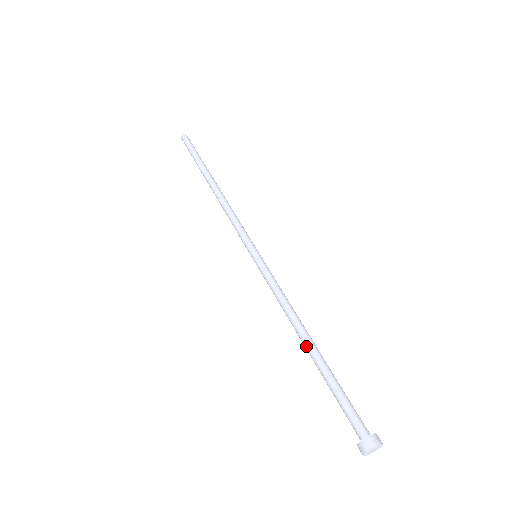
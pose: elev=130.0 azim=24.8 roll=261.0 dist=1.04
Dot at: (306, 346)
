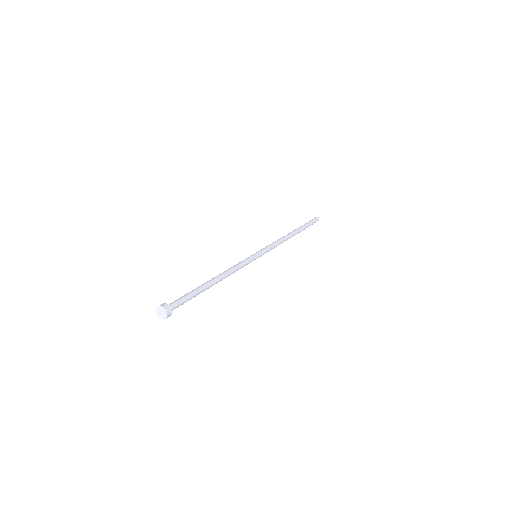
Dot at: (209, 280)
